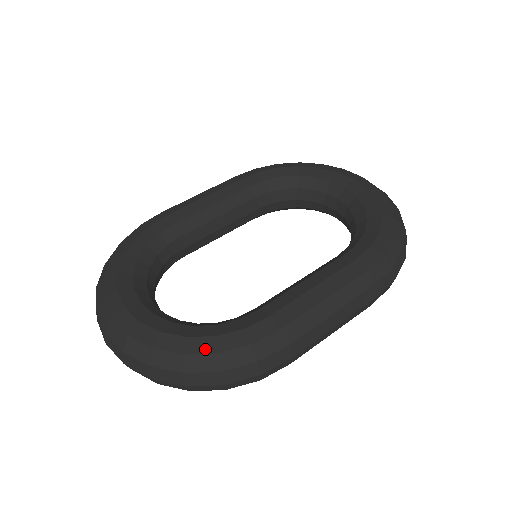
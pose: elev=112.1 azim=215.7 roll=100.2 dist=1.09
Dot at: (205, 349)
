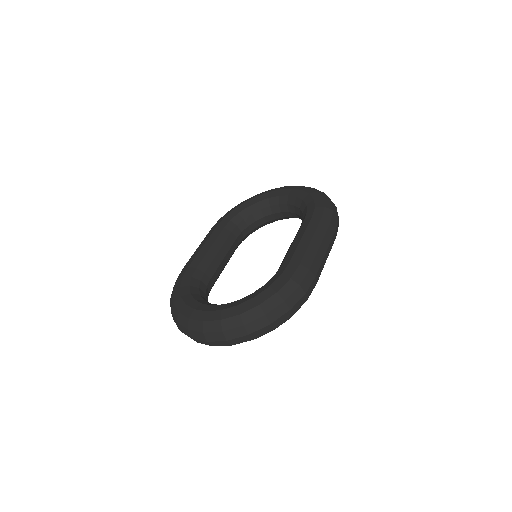
Dot at: (268, 295)
